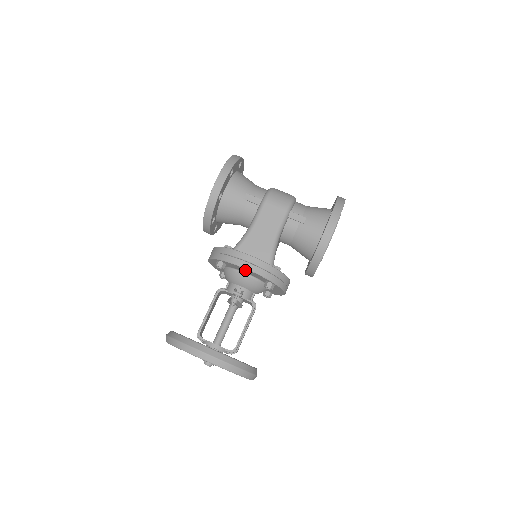
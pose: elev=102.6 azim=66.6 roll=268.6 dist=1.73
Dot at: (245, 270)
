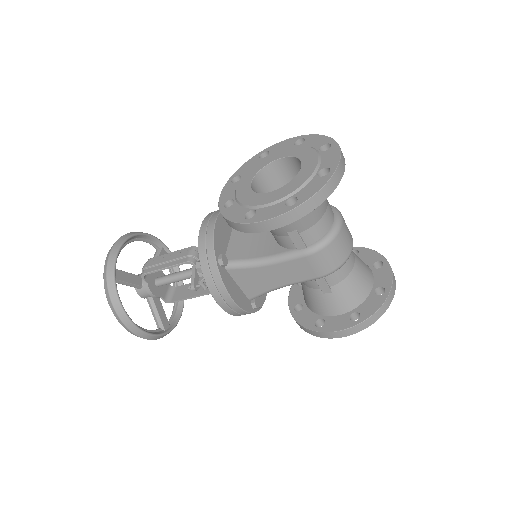
Dot at: occluded
